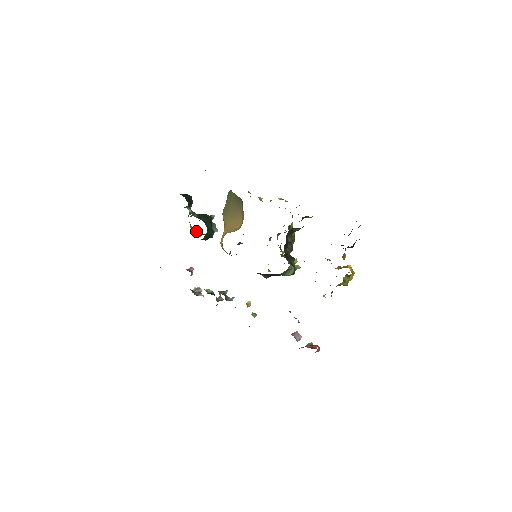
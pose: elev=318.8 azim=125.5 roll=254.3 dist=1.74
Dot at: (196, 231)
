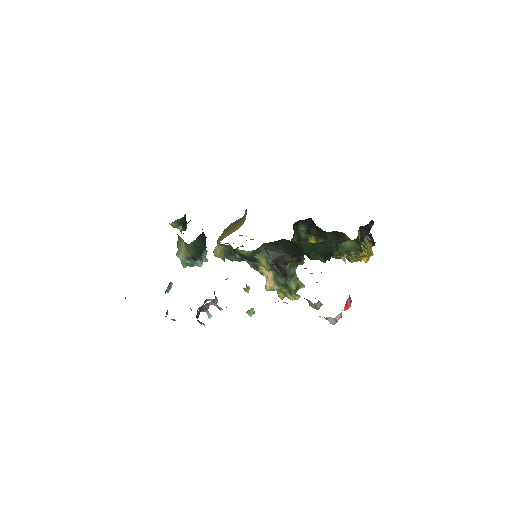
Dot at: (183, 256)
